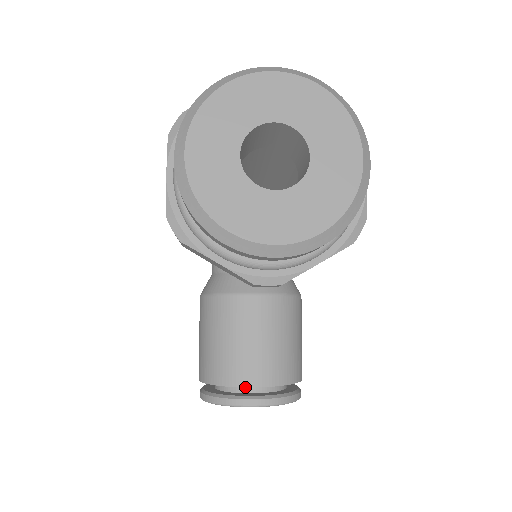
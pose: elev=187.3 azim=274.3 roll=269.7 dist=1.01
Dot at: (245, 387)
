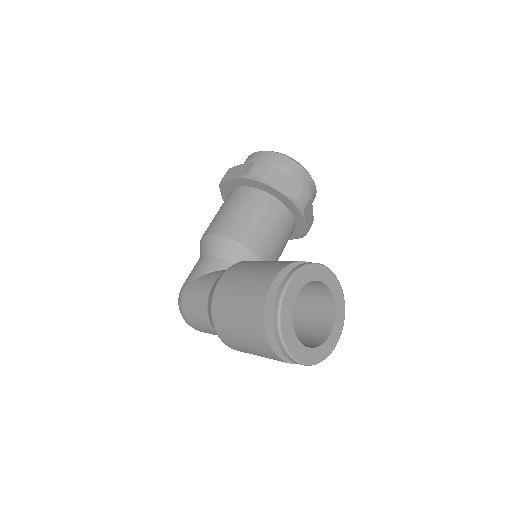
Dot at: occluded
